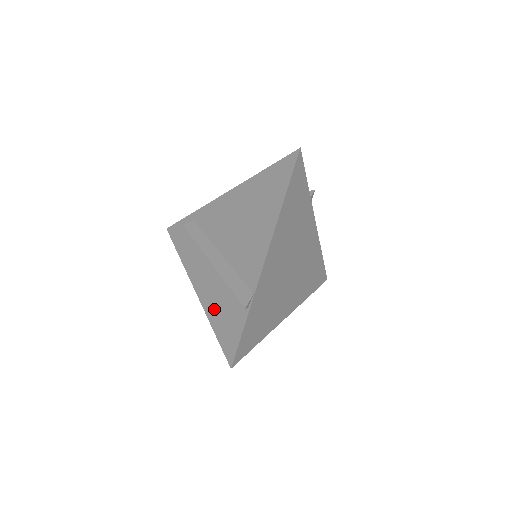
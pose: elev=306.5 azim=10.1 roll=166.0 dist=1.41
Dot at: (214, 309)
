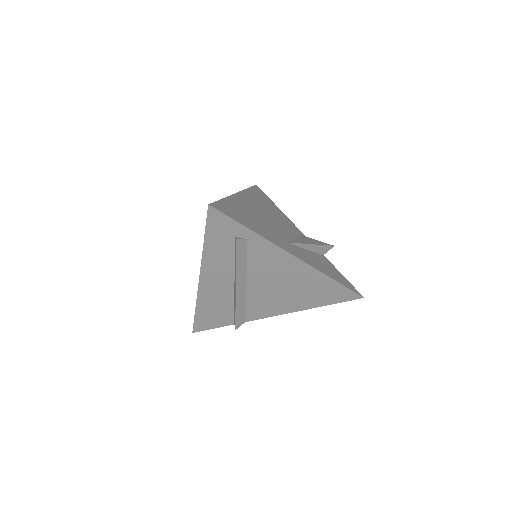
Dot at: (207, 304)
